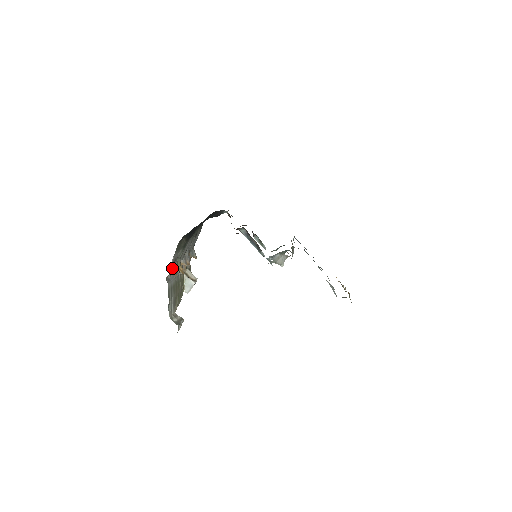
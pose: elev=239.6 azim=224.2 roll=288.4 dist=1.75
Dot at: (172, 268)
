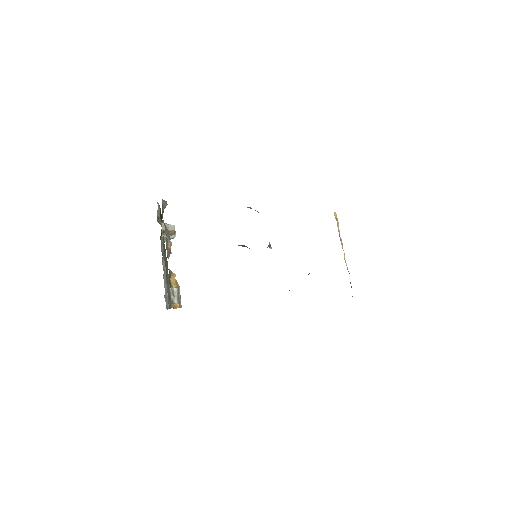
Dot at: occluded
